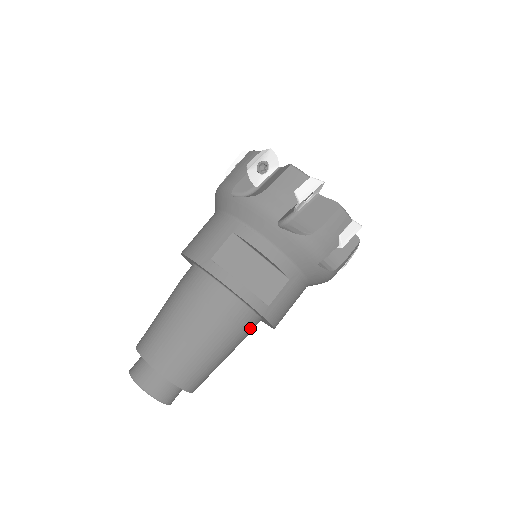
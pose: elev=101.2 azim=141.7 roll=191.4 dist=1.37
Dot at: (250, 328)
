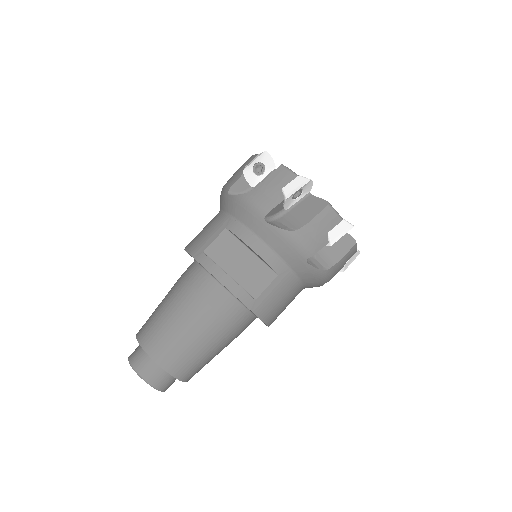
Dot at: (242, 323)
